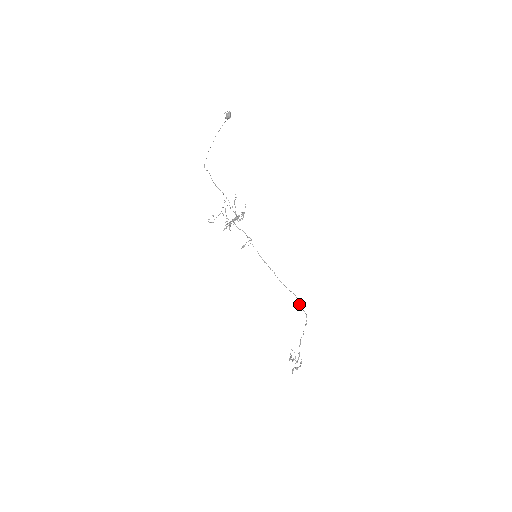
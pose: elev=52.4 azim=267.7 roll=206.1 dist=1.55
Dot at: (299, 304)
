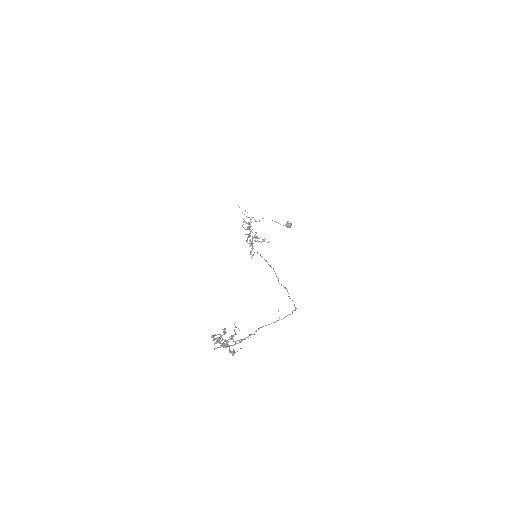
Dot at: occluded
